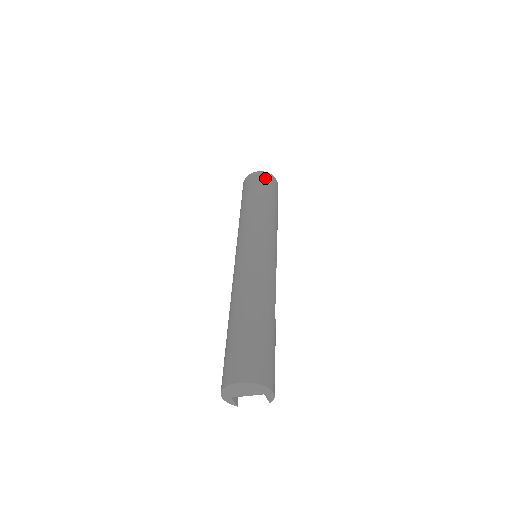
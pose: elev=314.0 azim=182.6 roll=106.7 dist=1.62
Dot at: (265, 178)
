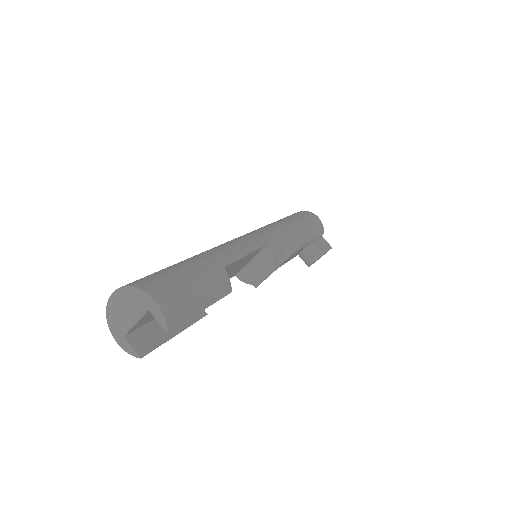
Dot at: occluded
